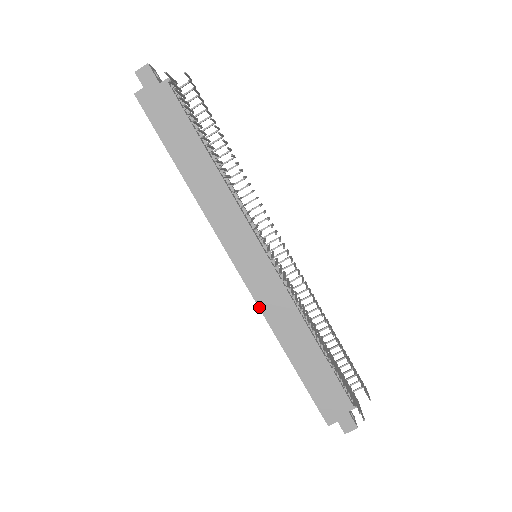
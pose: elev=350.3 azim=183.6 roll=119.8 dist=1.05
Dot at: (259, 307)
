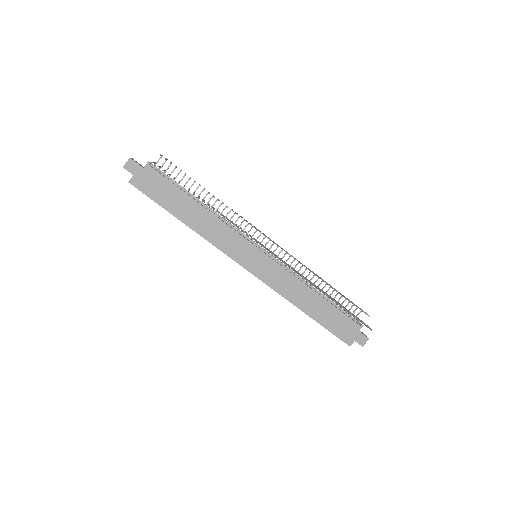
Dot at: (273, 289)
